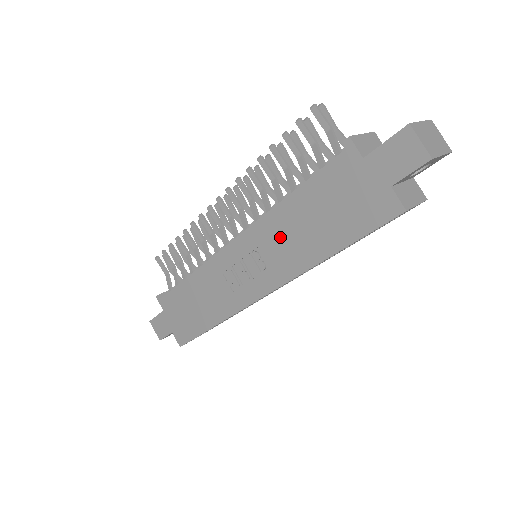
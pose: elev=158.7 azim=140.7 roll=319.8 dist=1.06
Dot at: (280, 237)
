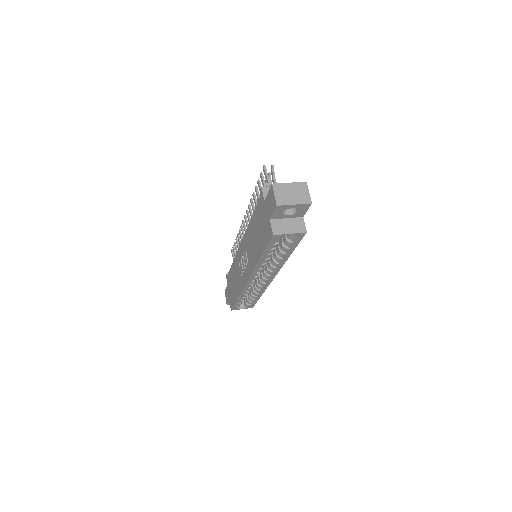
Dot at: (250, 244)
